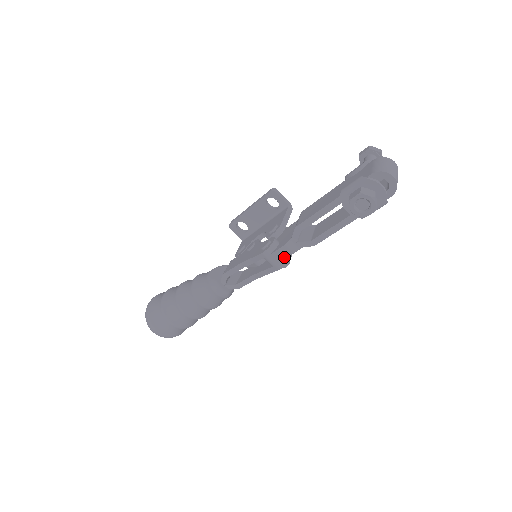
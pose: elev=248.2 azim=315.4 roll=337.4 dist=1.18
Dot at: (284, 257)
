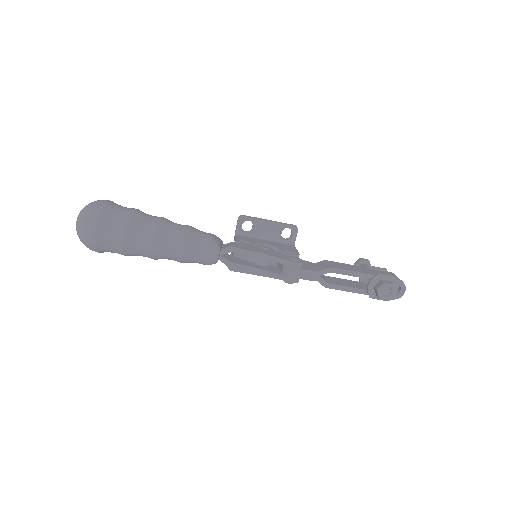
Dot at: (303, 277)
